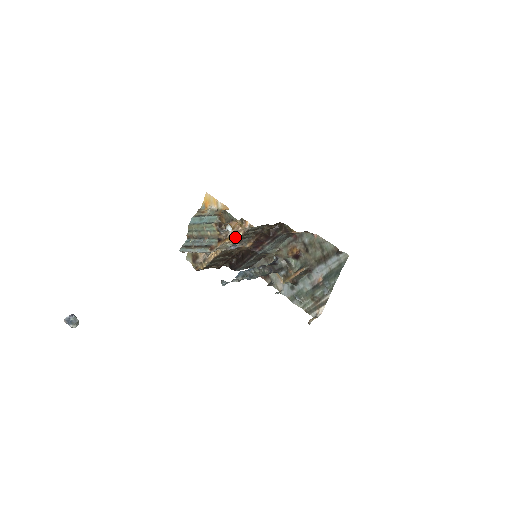
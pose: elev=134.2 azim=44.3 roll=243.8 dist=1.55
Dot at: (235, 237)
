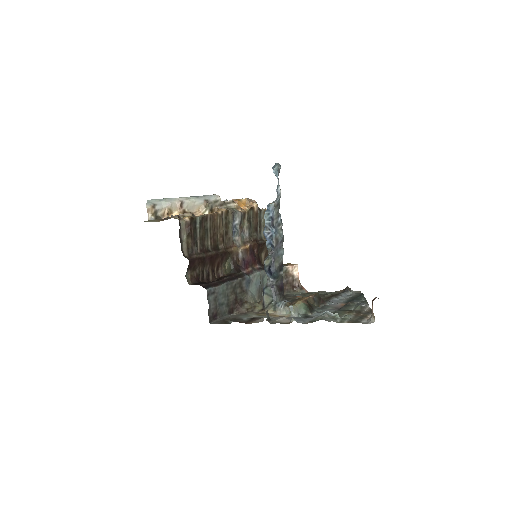
Dot at: (246, 206)
